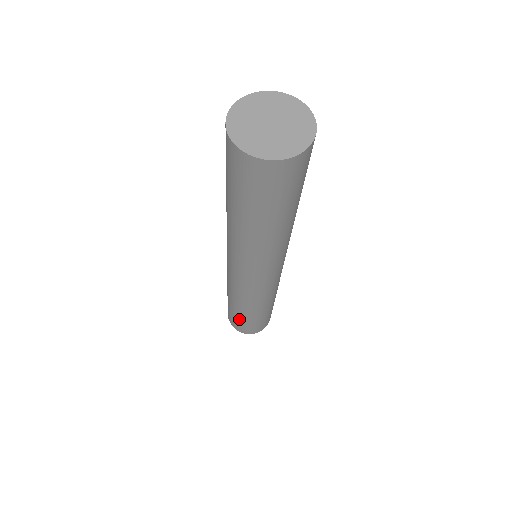
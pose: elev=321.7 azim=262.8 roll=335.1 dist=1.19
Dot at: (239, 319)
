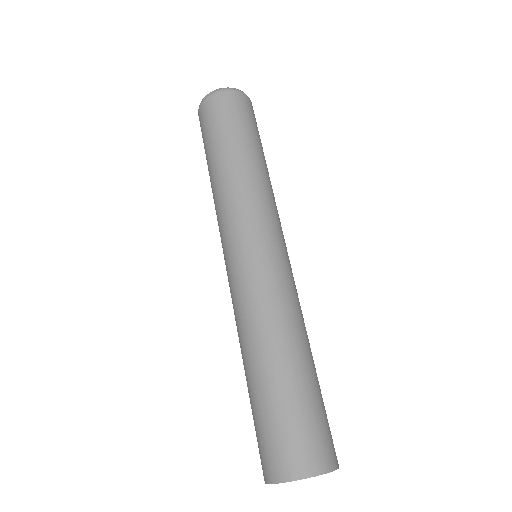
Dot at: occluded
